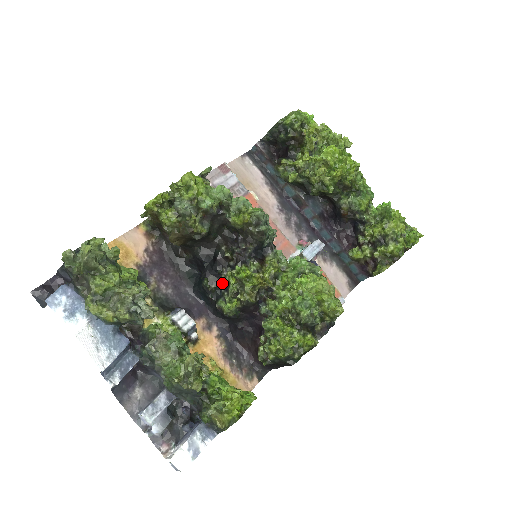
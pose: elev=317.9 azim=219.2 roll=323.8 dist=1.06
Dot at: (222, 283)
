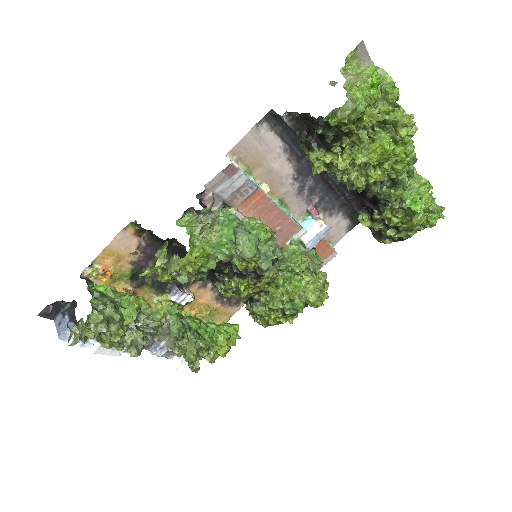
Dot at: (219, 278)
